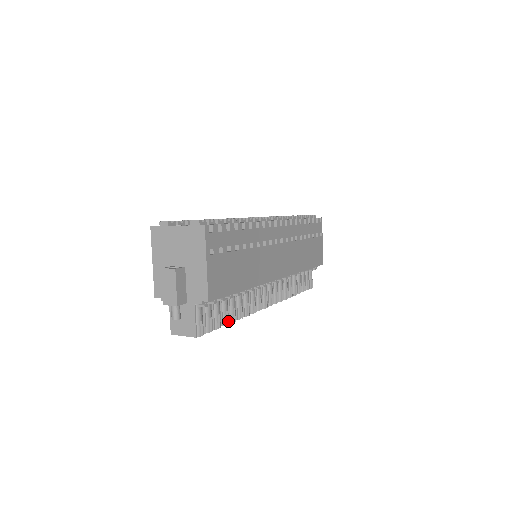
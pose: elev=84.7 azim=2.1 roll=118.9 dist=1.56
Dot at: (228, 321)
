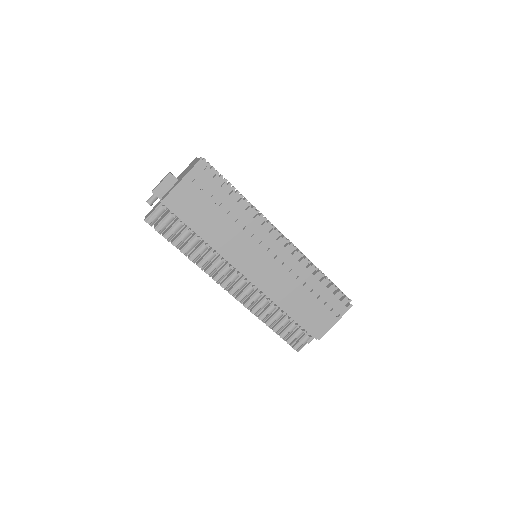
Dot at: occluded
